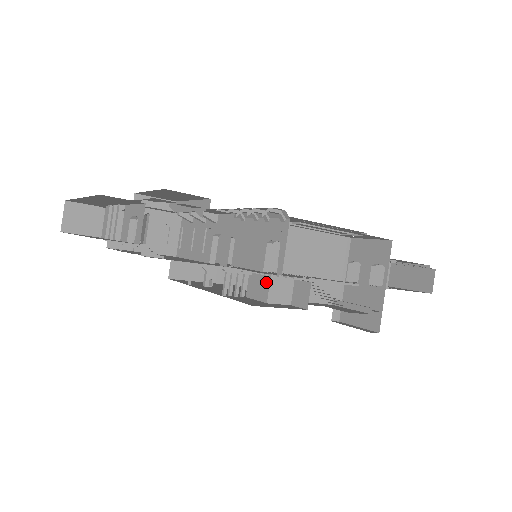
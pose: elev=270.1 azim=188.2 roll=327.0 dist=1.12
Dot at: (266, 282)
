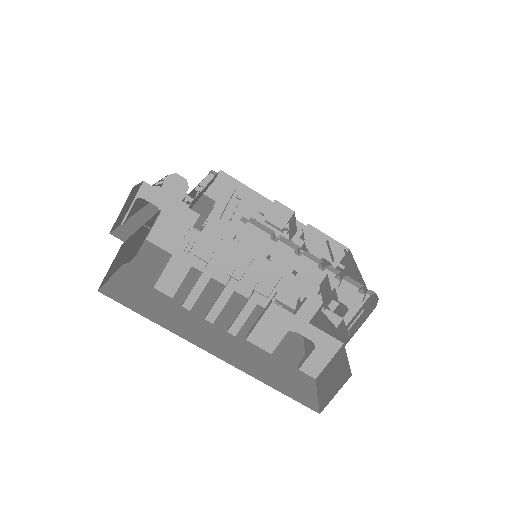
Dot at: occluded
